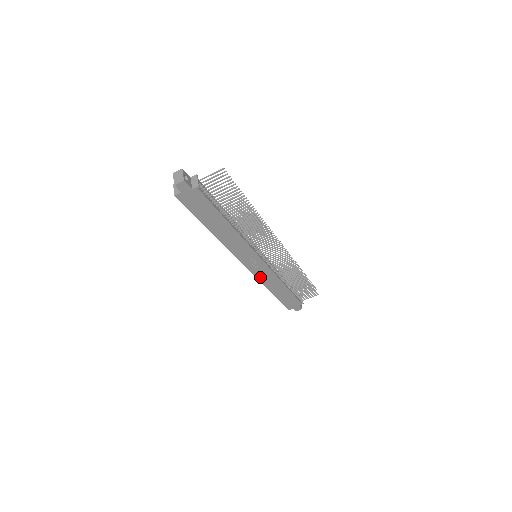
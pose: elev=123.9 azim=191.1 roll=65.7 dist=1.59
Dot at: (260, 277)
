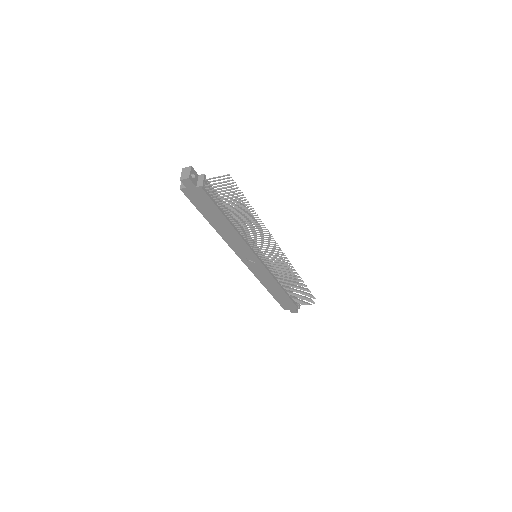
Dot at: (258, 275)
